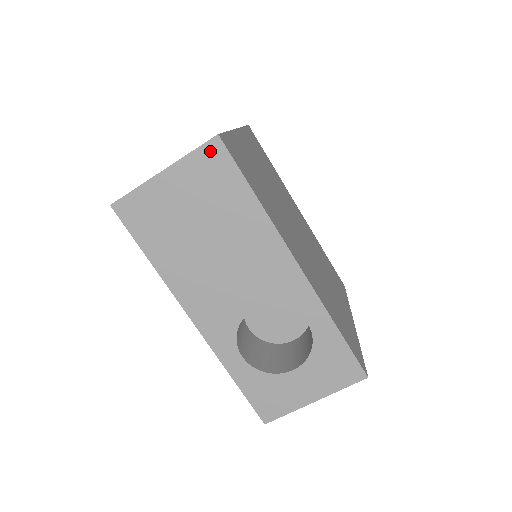
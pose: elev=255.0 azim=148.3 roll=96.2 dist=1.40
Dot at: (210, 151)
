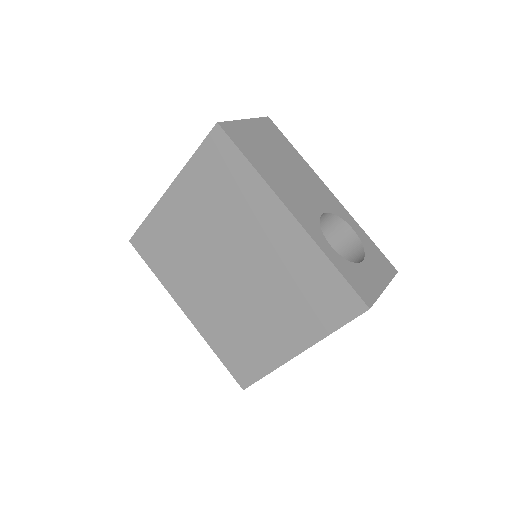
Dot at: (267, 122)
